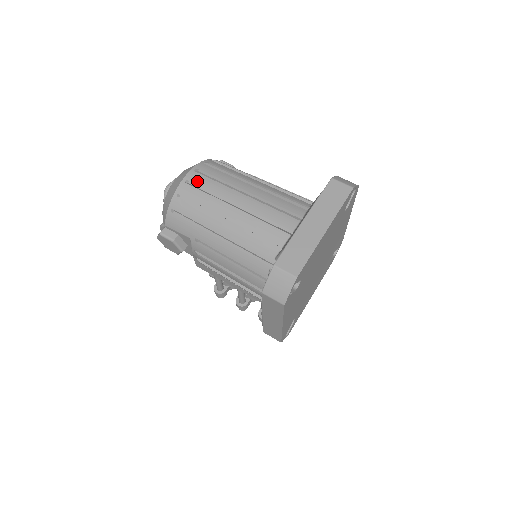
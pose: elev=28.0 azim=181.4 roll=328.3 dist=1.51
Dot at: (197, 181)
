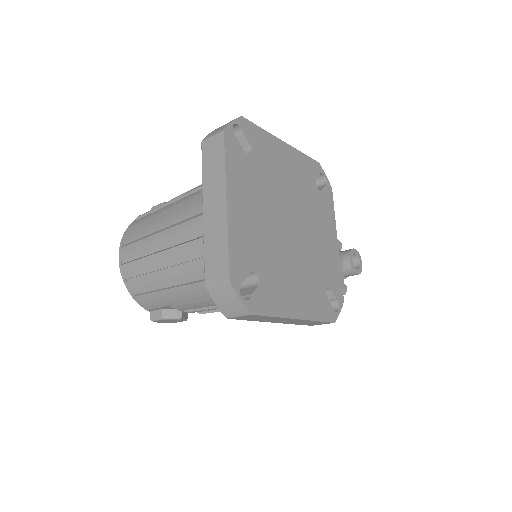
Dot at: (127, 255)
